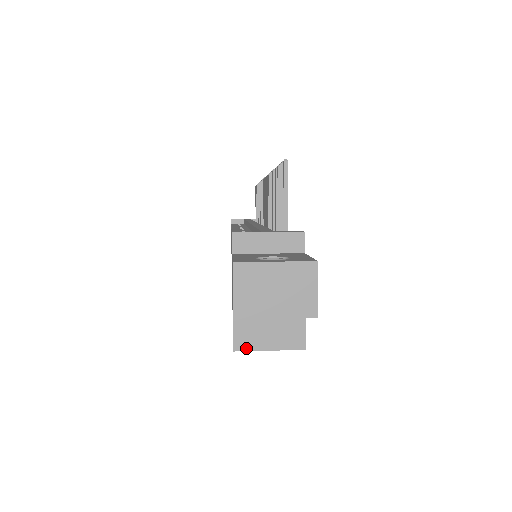
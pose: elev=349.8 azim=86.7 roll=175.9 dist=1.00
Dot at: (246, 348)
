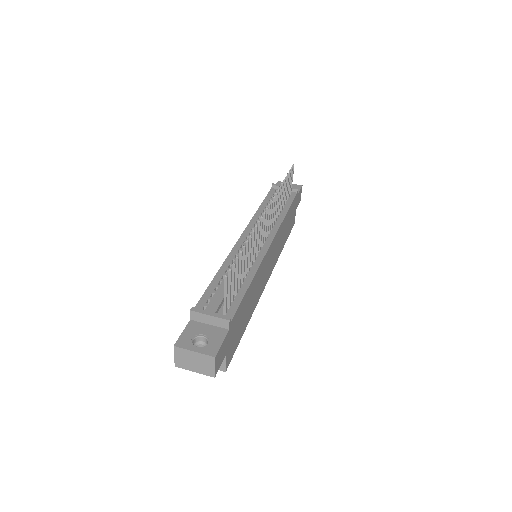
Dot at: occluded
